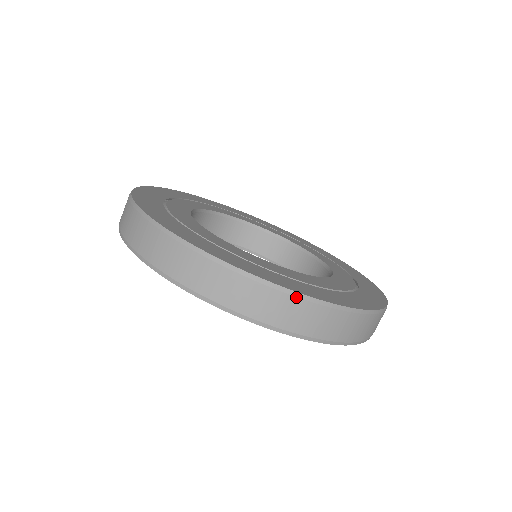
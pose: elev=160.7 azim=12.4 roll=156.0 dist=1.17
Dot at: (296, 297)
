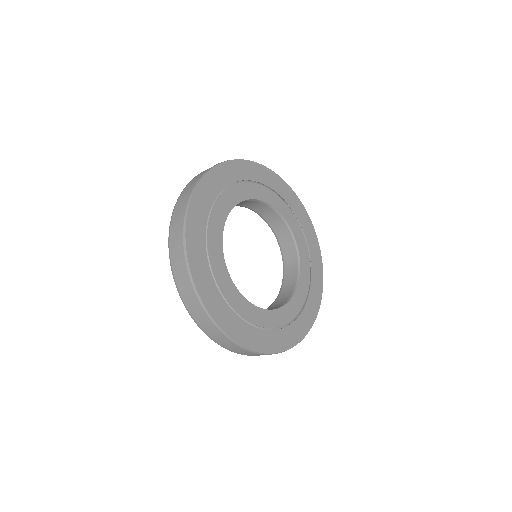
Dot at: (190, 279)
